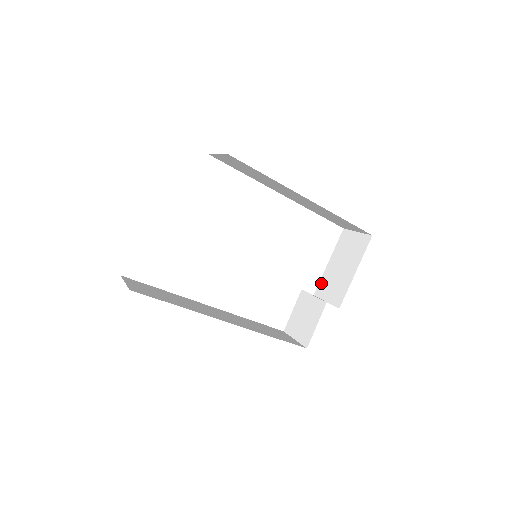
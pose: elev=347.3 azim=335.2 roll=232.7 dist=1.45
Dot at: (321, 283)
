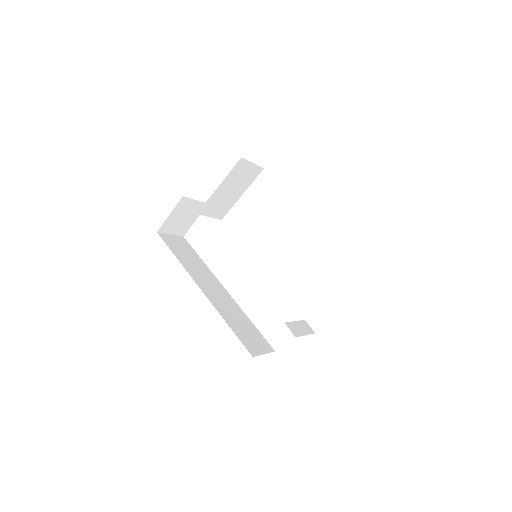
Dot at: occluded
